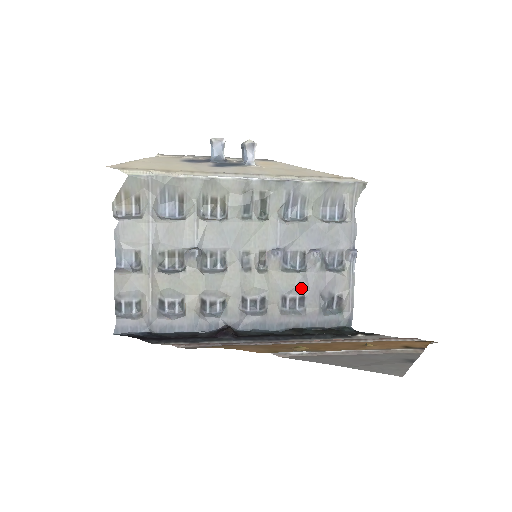
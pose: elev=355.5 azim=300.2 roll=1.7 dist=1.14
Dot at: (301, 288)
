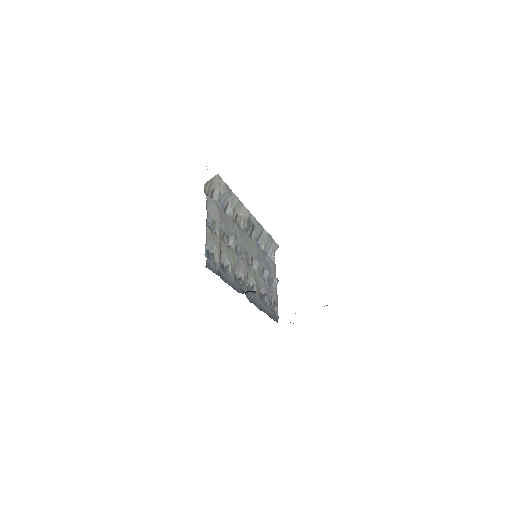
Dot at: (264, 288)
